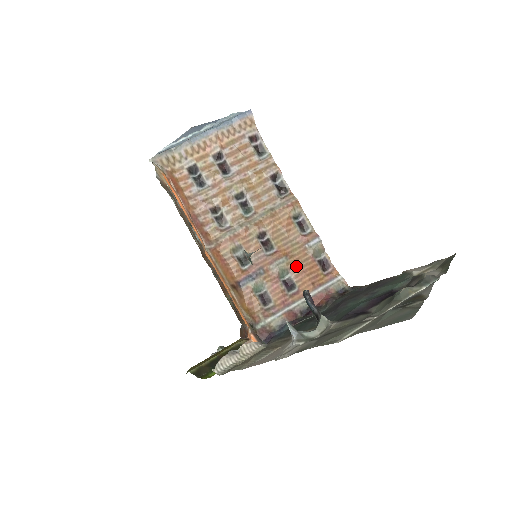
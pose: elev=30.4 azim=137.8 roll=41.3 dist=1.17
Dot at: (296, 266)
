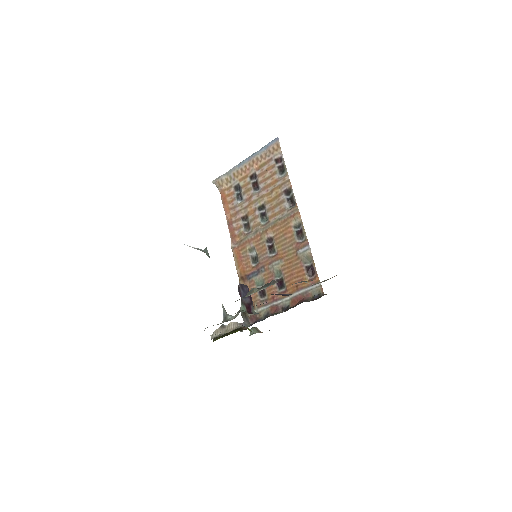
Dot at: (288, 269)
